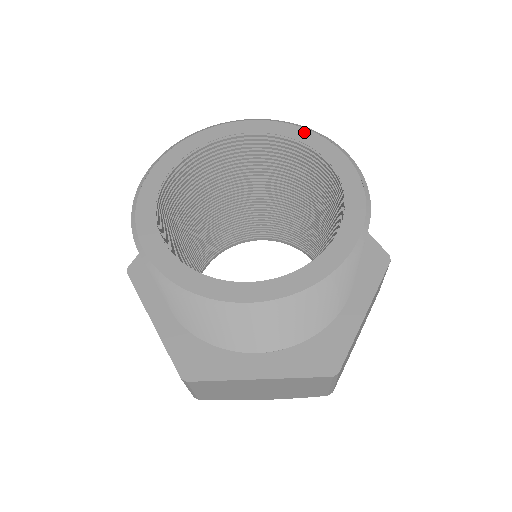
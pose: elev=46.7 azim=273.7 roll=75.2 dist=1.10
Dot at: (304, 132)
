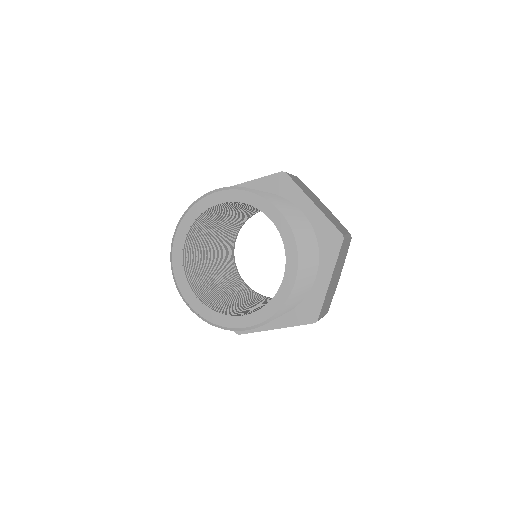
Dot at: (253, 197)
